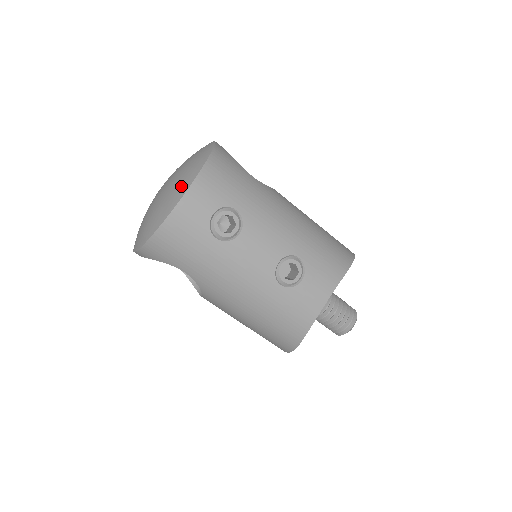
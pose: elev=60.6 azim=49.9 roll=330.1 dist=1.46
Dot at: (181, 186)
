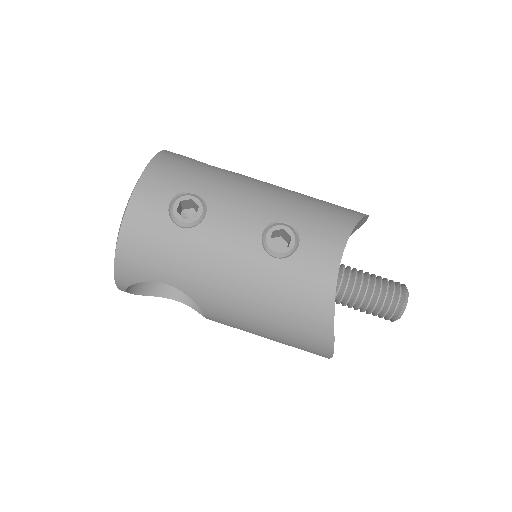
Dot at: occluded
